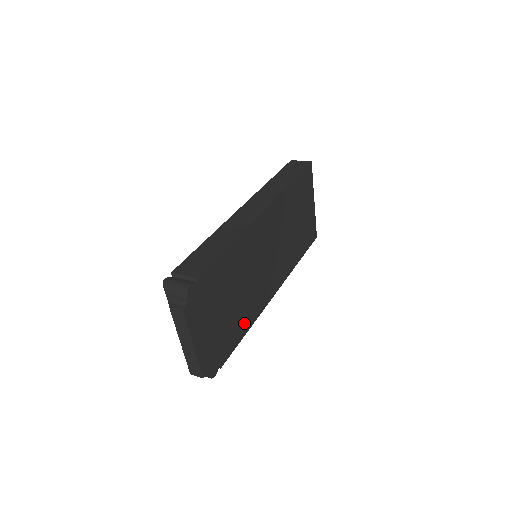
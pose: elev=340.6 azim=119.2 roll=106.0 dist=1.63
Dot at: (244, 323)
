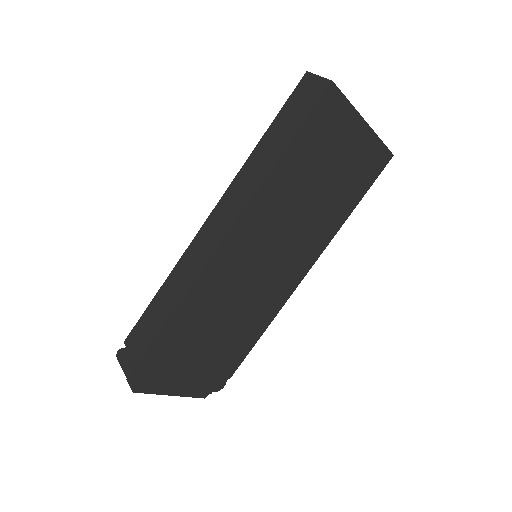
Dot at: (252, 333)
